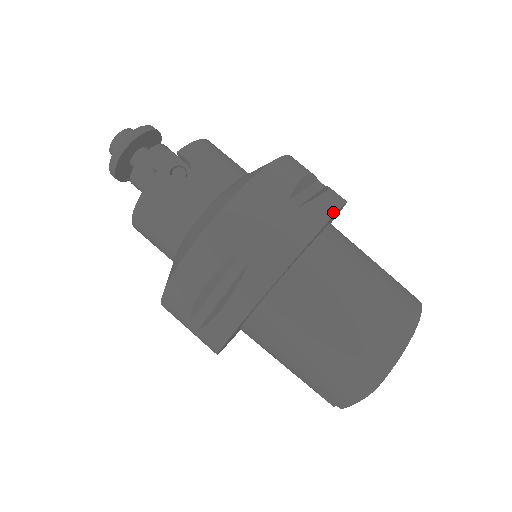
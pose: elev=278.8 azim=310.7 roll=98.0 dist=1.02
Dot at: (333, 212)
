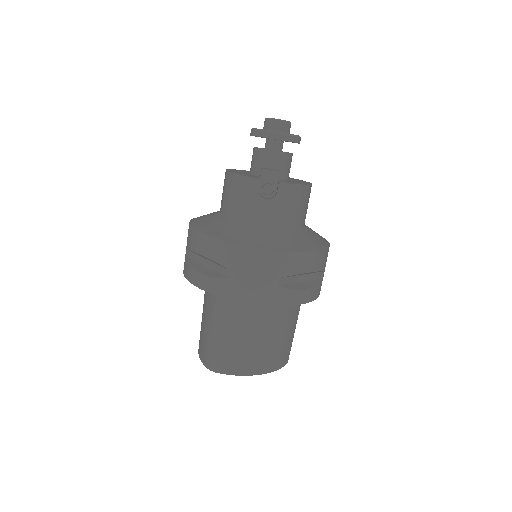
Dot at: (291, 304)
